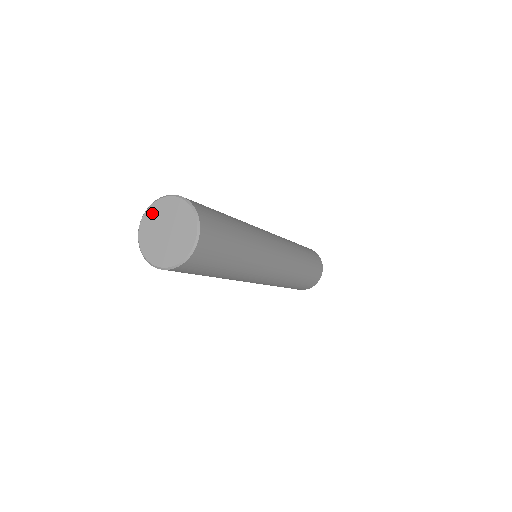
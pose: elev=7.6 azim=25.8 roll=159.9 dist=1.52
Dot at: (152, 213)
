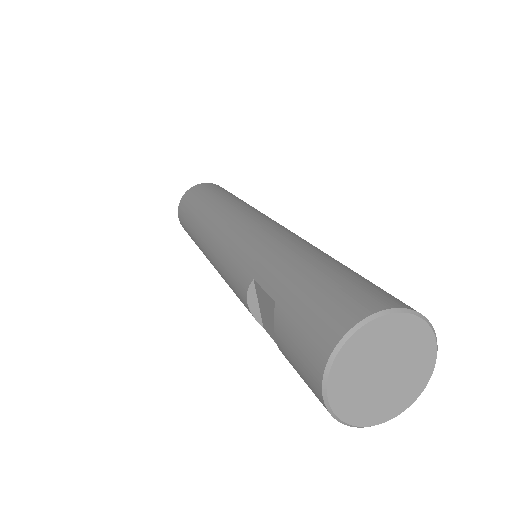
Dot at: (364, 340)
